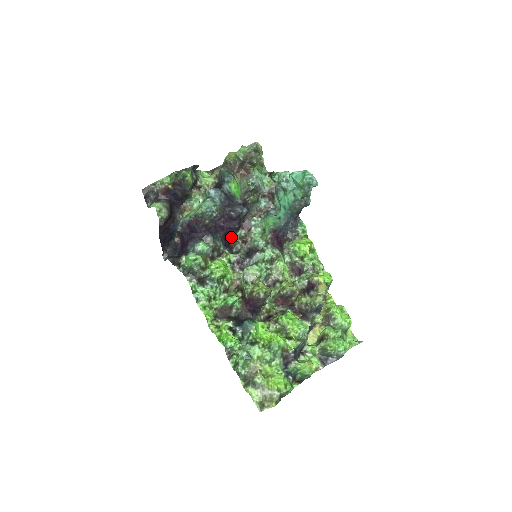
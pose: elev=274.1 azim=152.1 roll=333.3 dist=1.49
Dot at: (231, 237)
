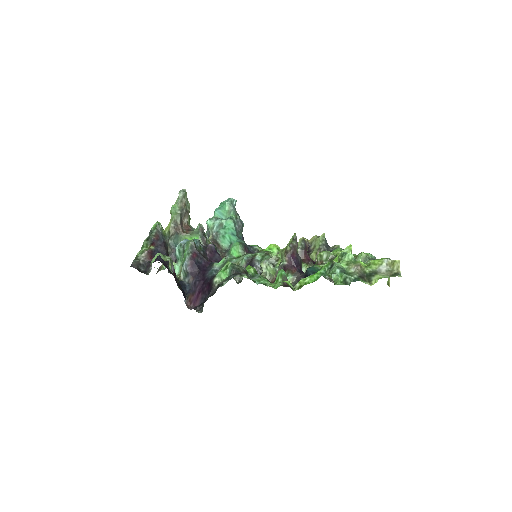
Dot at: occluded
